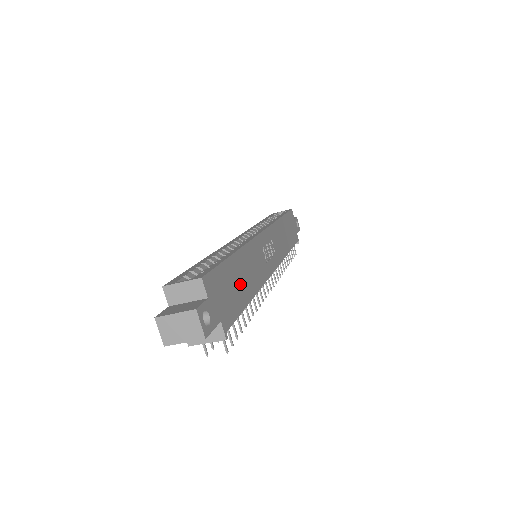
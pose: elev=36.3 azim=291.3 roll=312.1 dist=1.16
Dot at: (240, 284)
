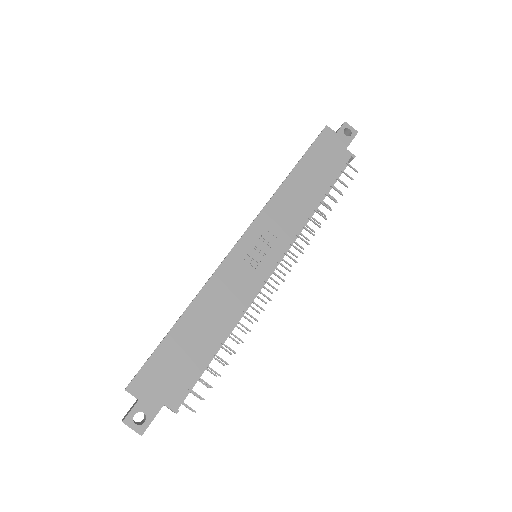
Dot at: (195, 343)
